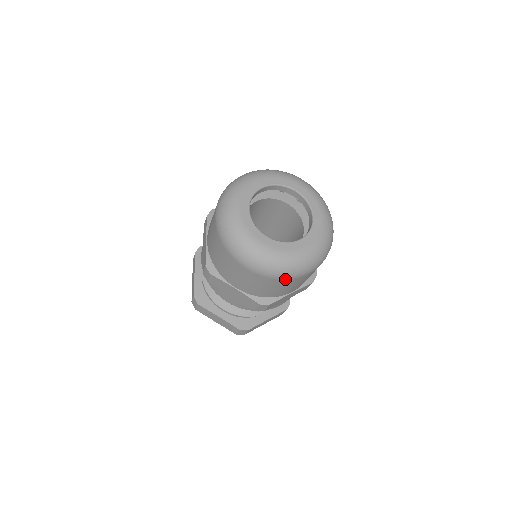
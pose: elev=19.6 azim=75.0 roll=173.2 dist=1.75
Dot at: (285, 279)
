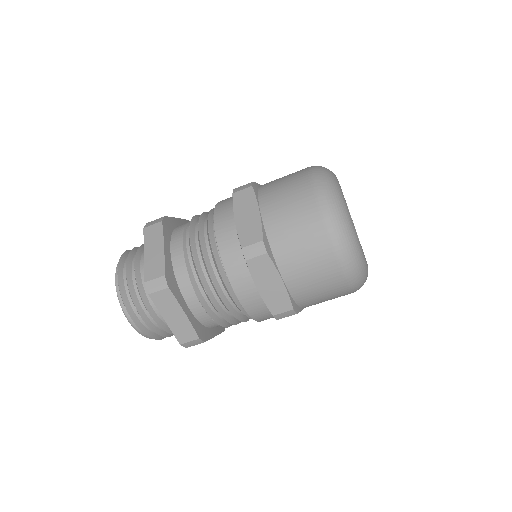
Dot at: (350, 289)
